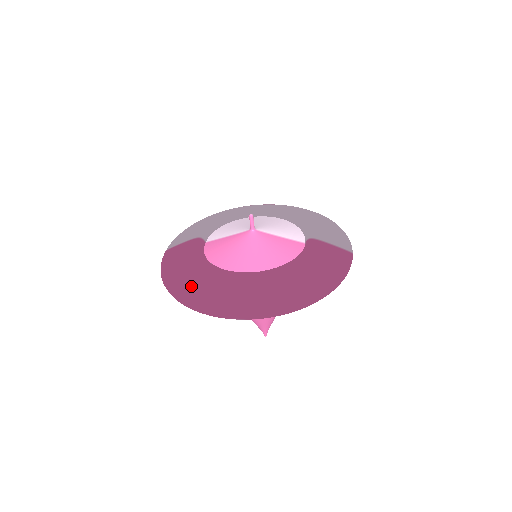
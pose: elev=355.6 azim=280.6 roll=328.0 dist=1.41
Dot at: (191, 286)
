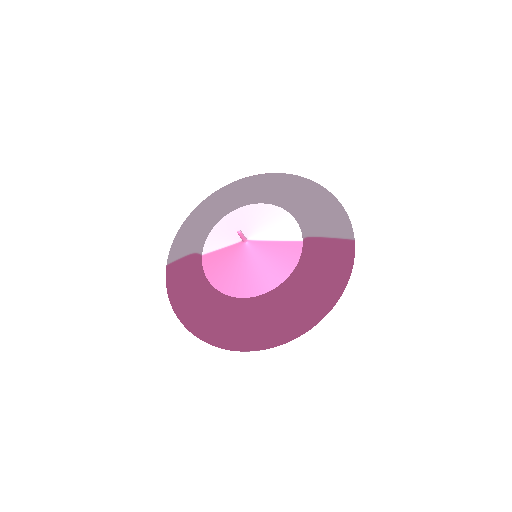
Dot at: (200, 319)
